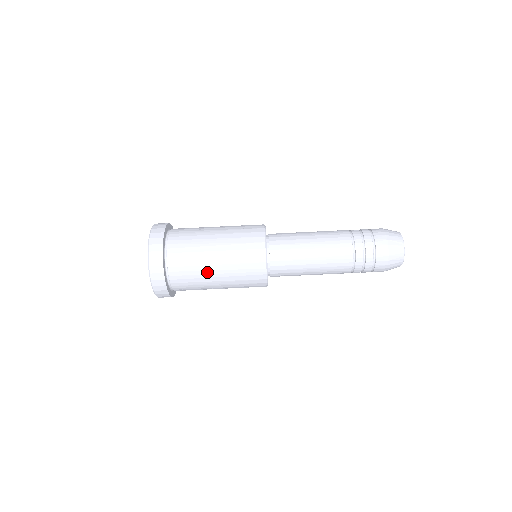
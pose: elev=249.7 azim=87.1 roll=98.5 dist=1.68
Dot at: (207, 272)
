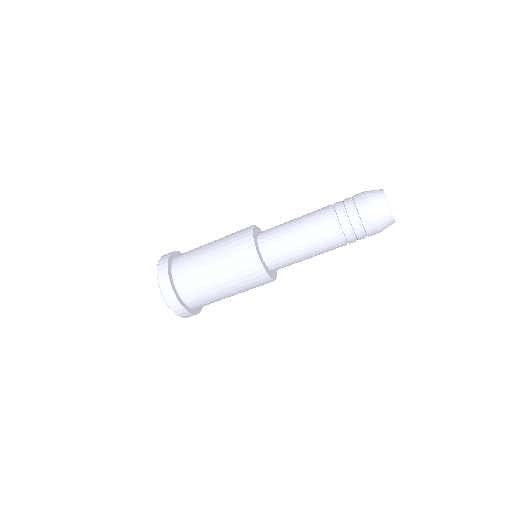
Dot at: (205, 266)
